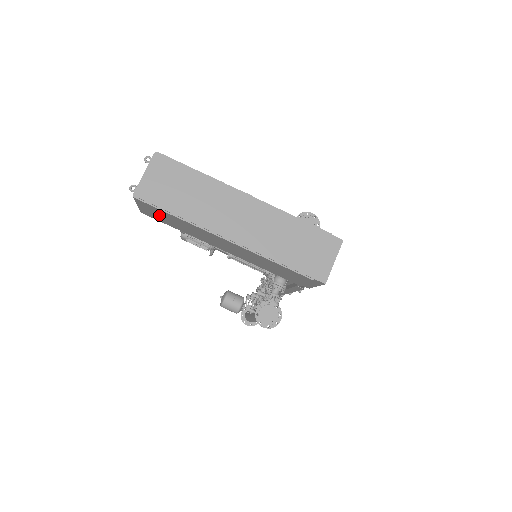
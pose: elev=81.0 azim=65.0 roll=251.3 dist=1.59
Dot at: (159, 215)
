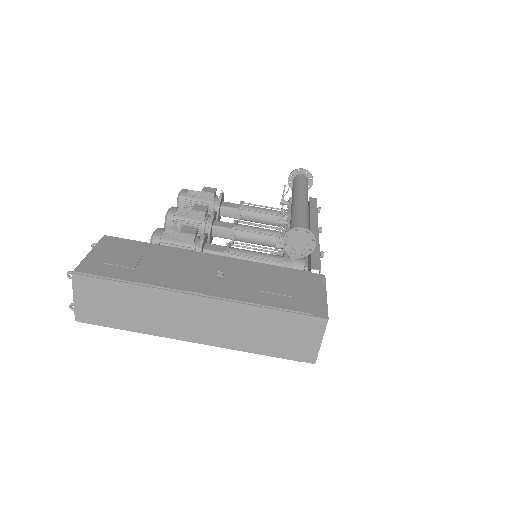
Dot at: occluded
